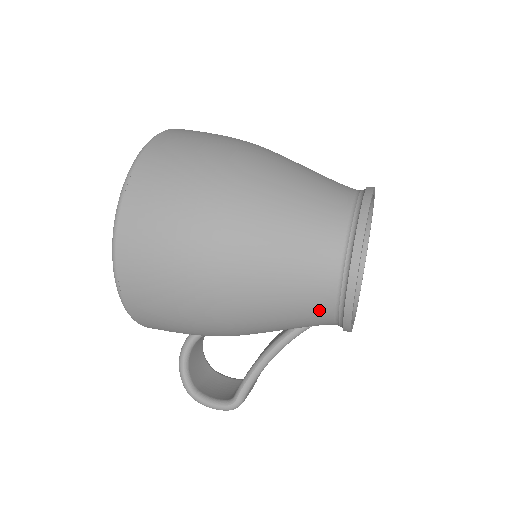
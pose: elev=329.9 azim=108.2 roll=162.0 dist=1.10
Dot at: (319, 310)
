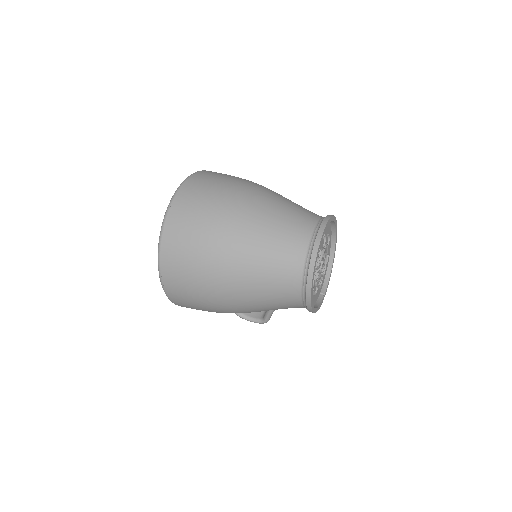
Dot at: occluded
